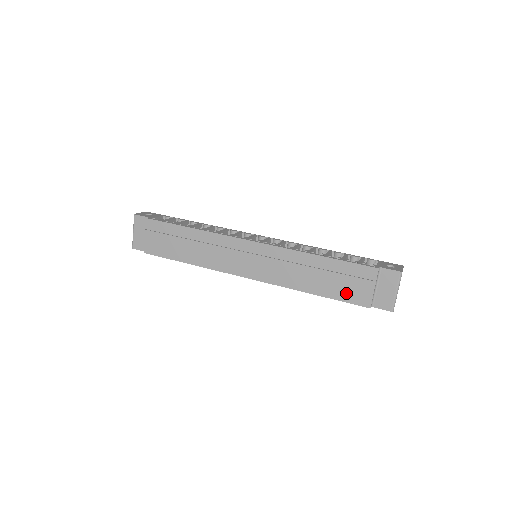
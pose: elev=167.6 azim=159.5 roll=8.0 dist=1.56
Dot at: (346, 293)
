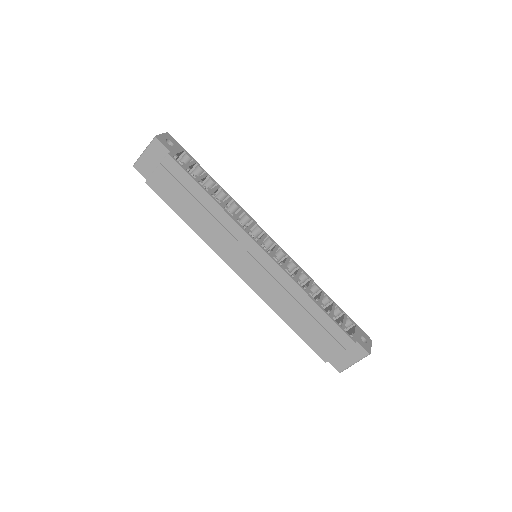
Dot at: (315, 341)
